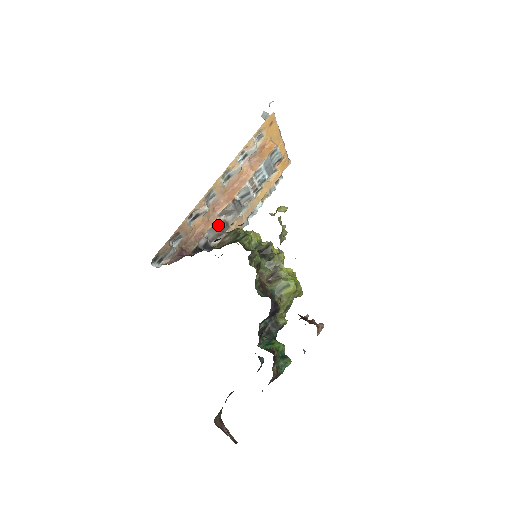
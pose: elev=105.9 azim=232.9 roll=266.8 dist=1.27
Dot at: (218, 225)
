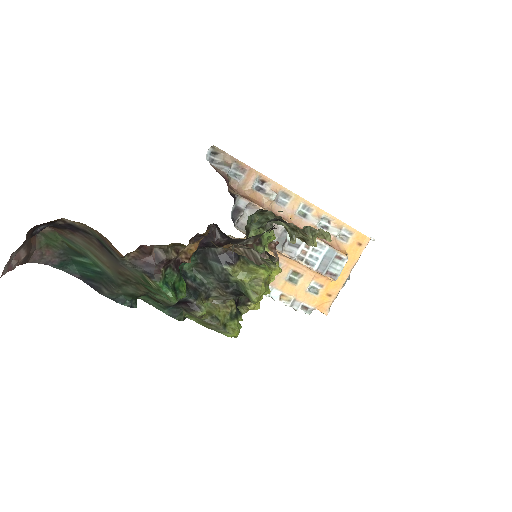
Dot at: occluded
